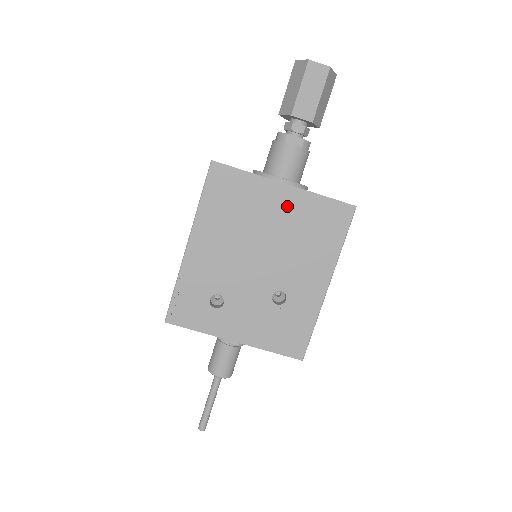
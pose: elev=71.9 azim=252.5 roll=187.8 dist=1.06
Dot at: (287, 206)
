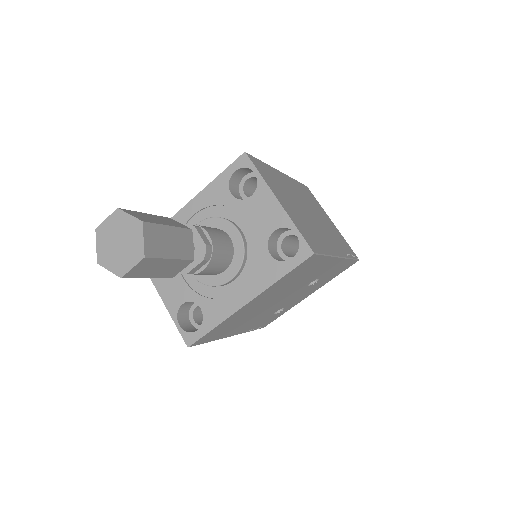
Dot at: (264, 297)
